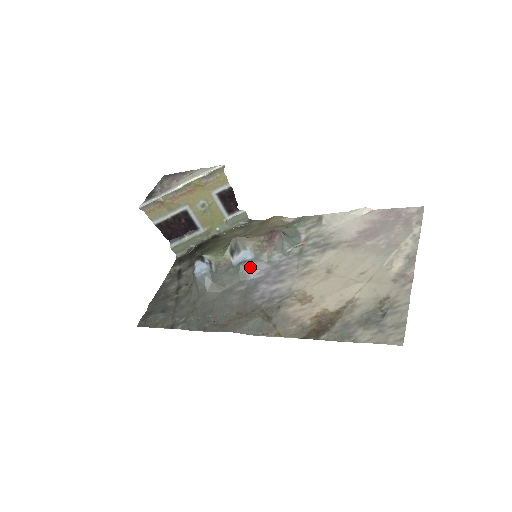
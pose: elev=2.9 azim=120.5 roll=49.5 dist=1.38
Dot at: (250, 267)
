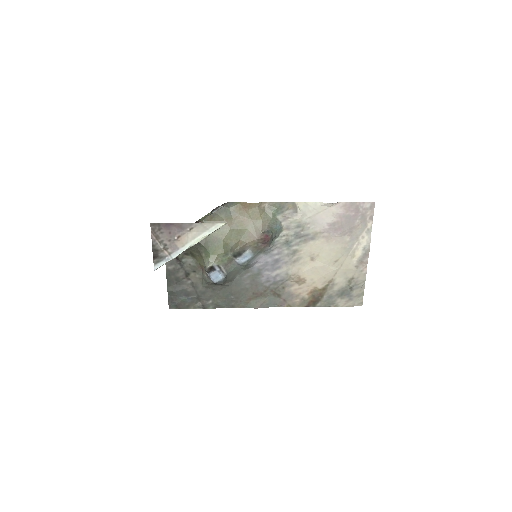
Dot at: (252, 262)
